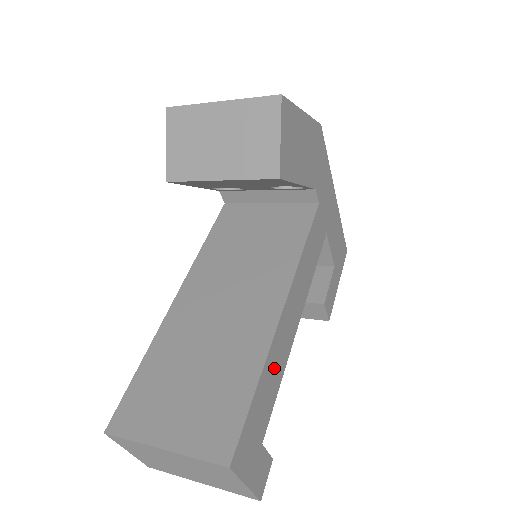
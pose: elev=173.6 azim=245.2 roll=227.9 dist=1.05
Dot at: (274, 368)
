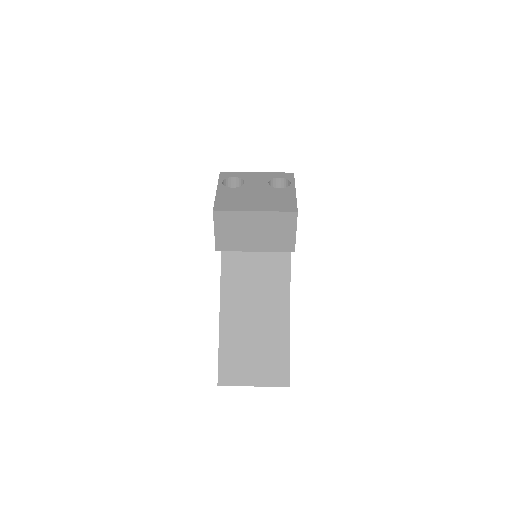
Dot at: occluded
